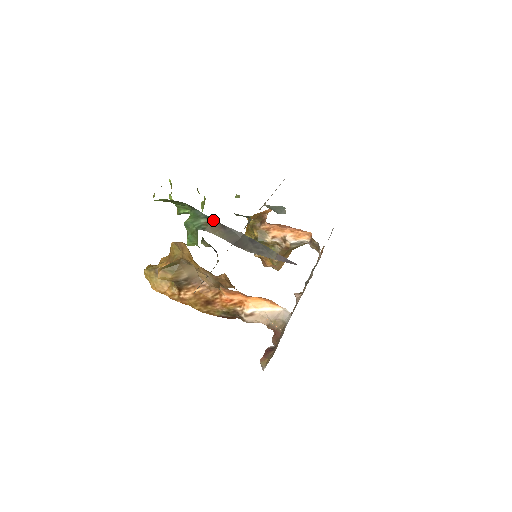
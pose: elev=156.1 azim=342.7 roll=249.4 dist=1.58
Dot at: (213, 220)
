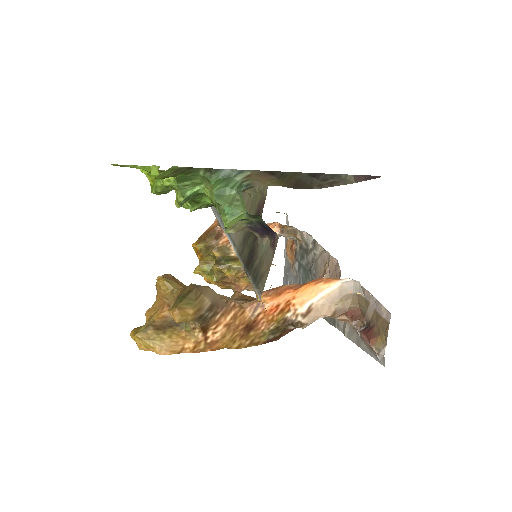
Dot at: (253, 170)
